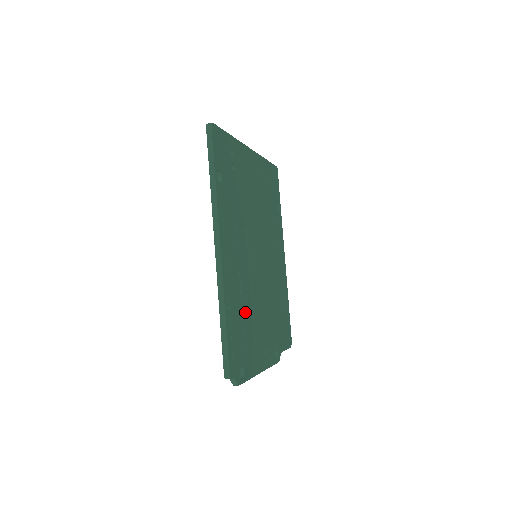
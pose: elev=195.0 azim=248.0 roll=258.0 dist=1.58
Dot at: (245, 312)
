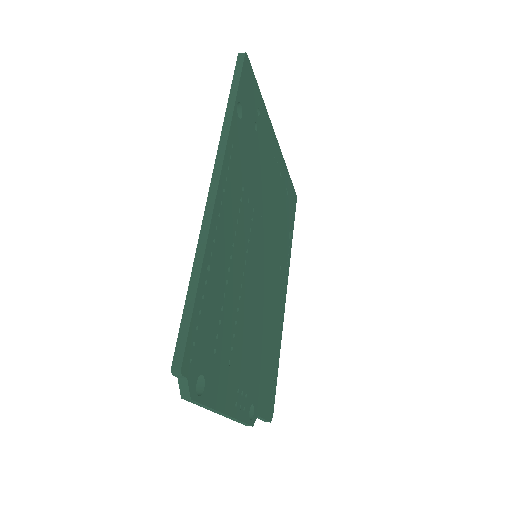
Dot at: (227, 302)
